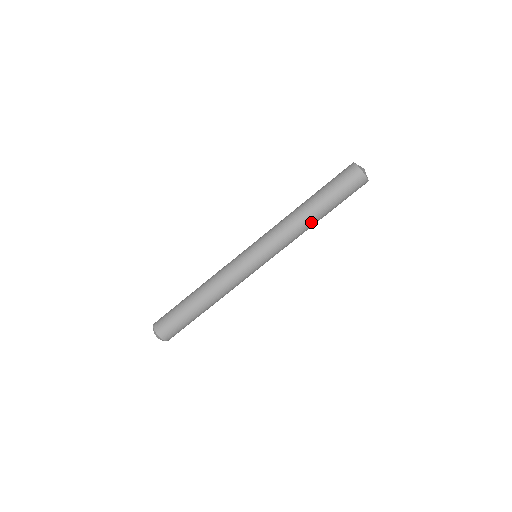
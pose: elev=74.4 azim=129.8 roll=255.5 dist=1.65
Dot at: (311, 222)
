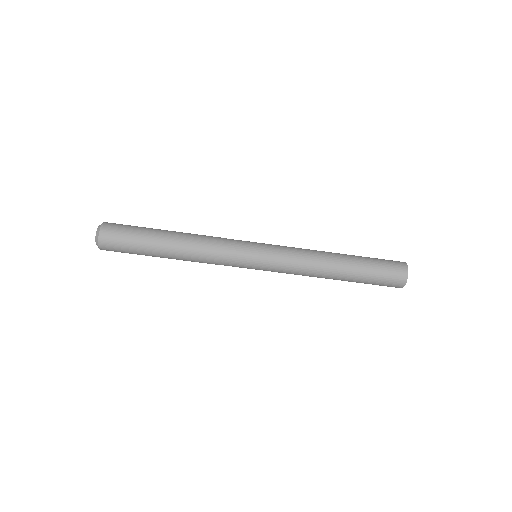
Dot at: (330, 275)
